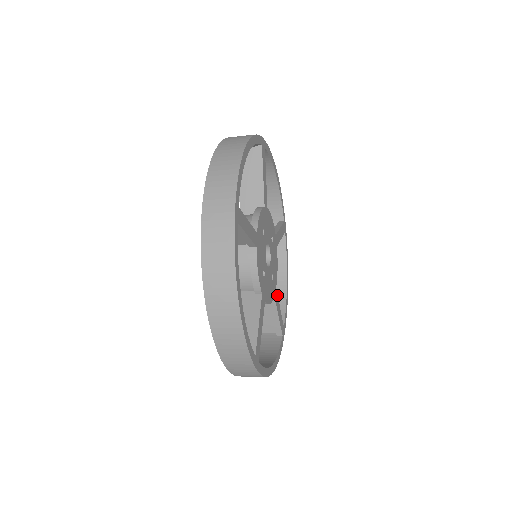
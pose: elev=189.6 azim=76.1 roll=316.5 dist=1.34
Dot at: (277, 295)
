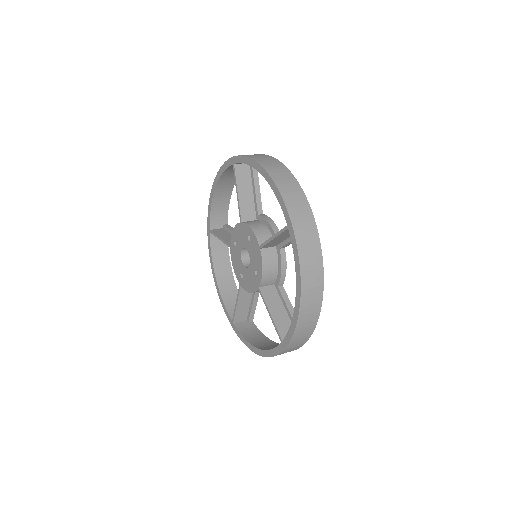
Dot at: occluded
